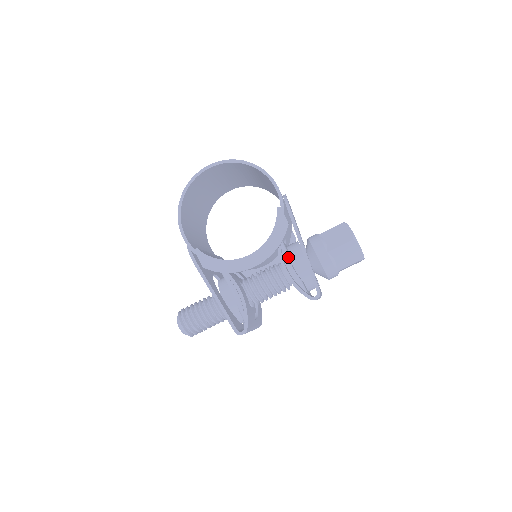
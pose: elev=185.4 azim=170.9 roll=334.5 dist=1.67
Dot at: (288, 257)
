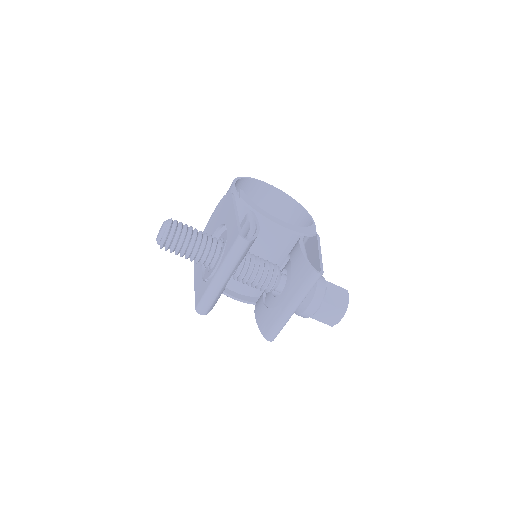
Dot at: occluded
